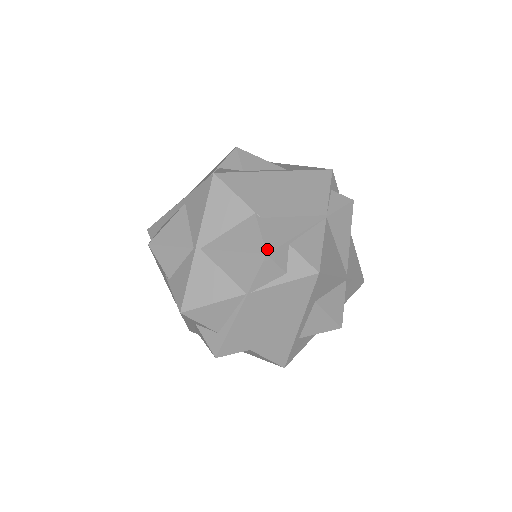
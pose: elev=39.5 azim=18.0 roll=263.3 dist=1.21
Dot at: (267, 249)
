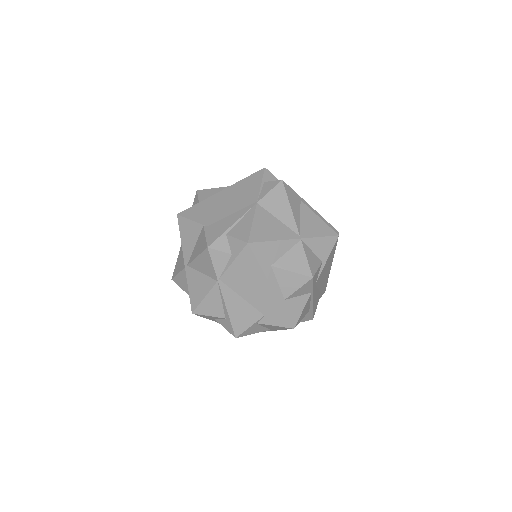
Dot at: (208, 244)
